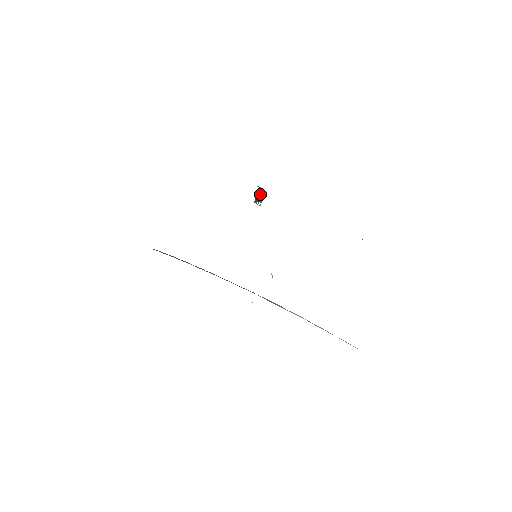
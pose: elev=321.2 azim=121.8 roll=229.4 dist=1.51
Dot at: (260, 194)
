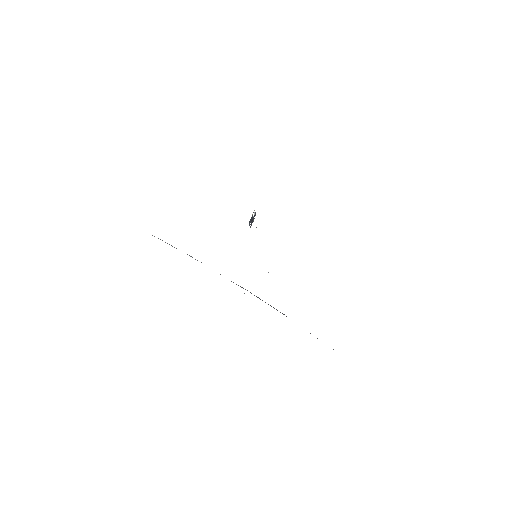
Dot at: (253, 218)
